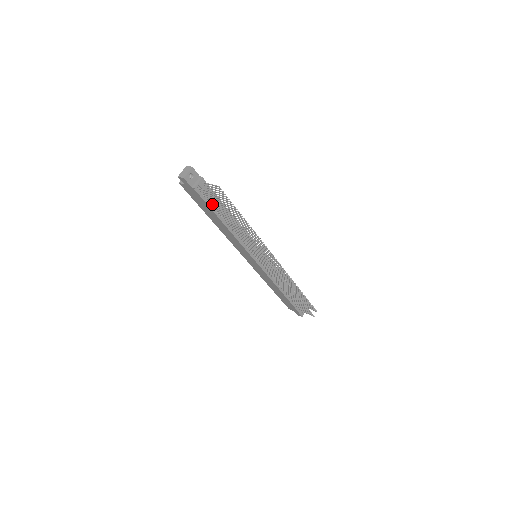
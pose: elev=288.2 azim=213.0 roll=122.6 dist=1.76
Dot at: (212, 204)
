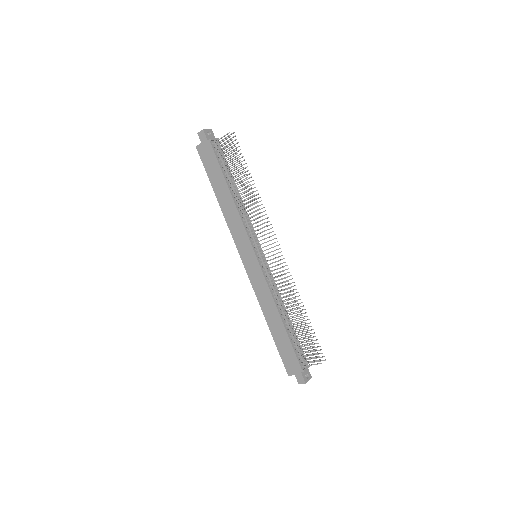
Dot at: (223, 162)
